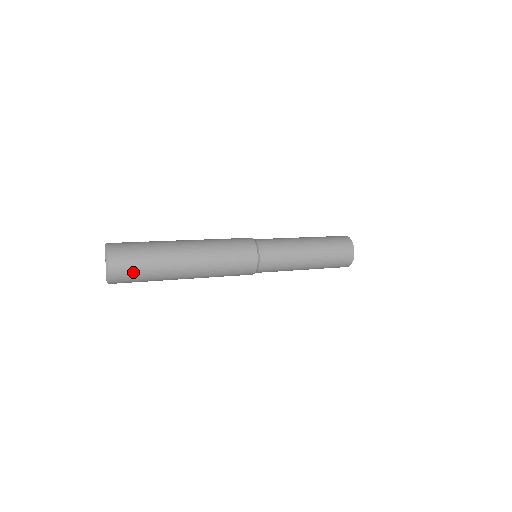
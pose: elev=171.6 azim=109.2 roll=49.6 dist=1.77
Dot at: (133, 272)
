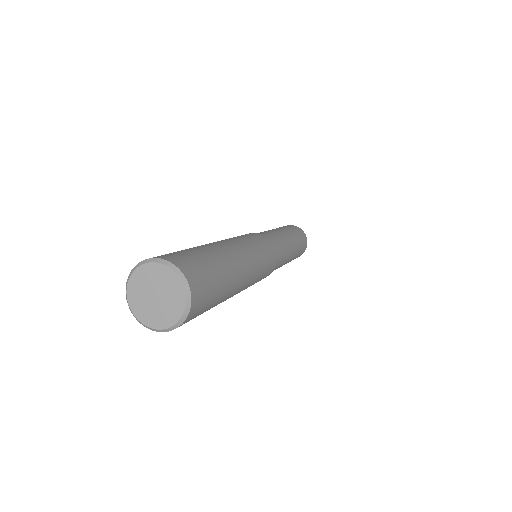
Dot at: (209, 298)
